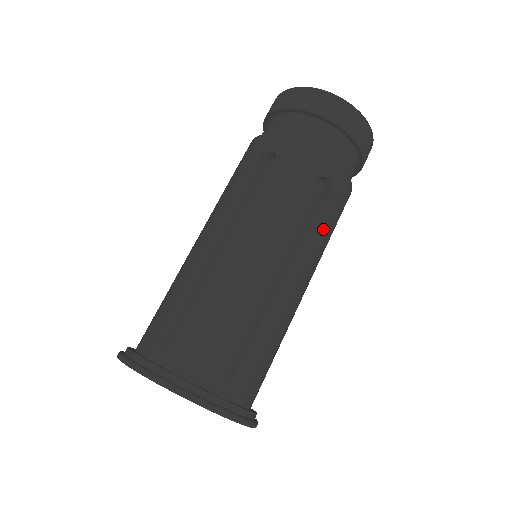
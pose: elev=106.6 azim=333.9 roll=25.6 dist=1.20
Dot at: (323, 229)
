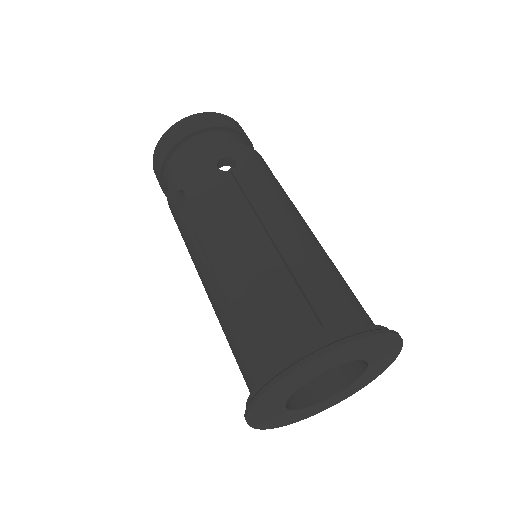
Dot at: (260, 182)
